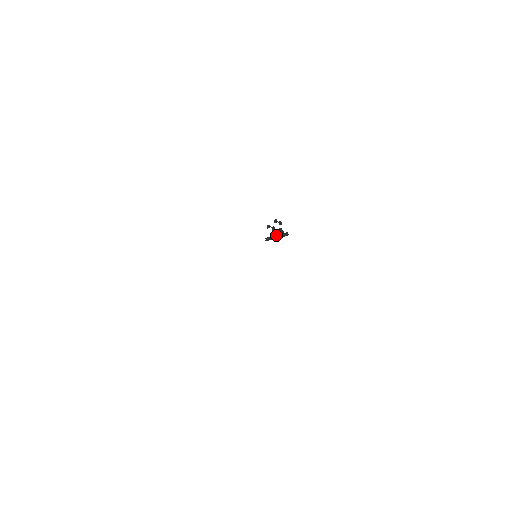
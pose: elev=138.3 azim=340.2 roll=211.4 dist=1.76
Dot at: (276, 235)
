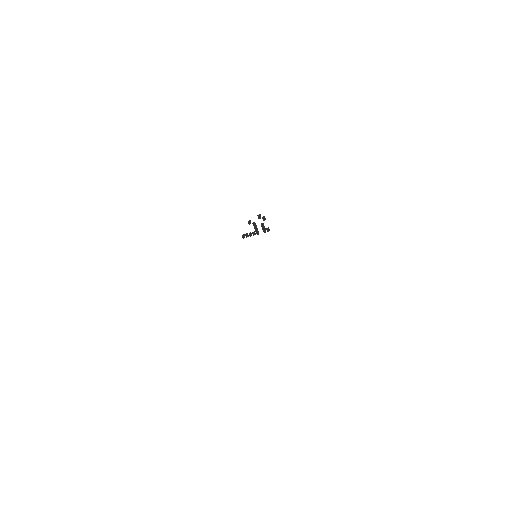
Dot at: (257, 231)
